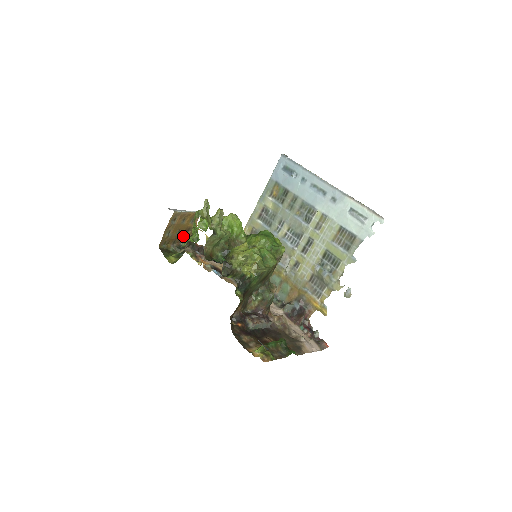
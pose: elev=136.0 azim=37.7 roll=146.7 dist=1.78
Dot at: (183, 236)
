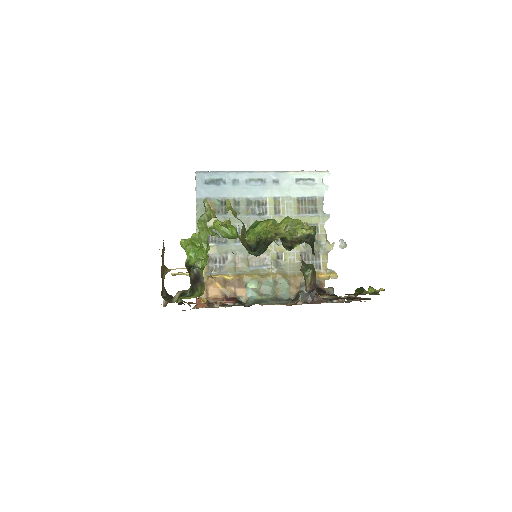
Dot at: occluded
